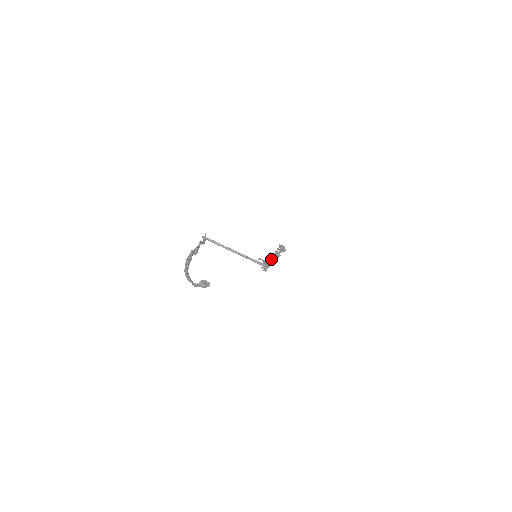
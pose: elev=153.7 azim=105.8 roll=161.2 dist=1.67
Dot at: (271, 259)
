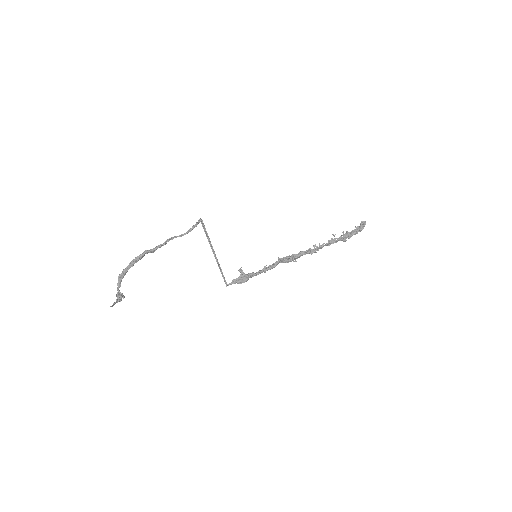
Dot at: (261, 271)
